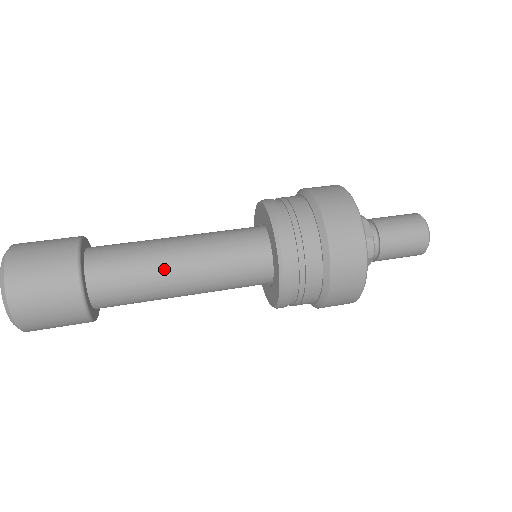
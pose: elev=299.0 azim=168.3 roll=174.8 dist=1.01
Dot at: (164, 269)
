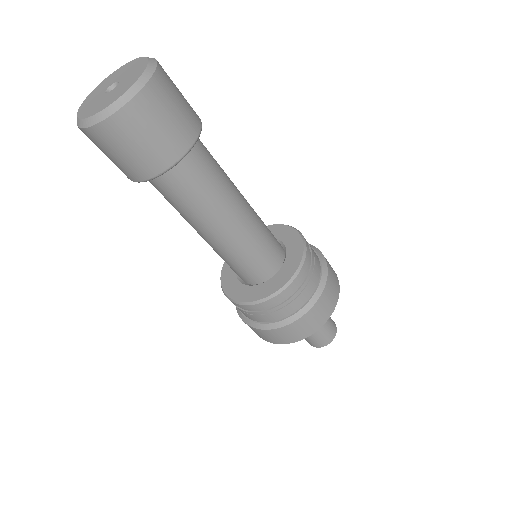
Dot at: (235, 191)
